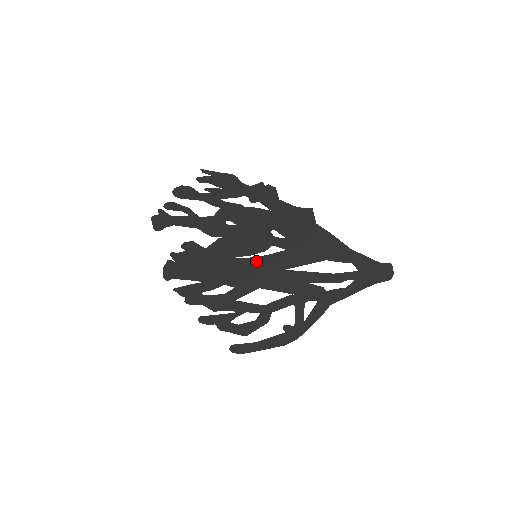
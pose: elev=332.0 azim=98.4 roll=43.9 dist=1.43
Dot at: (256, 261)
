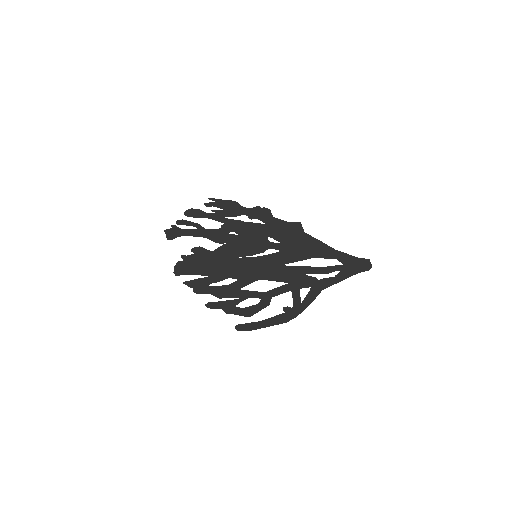
Dot at: (256, 260)
